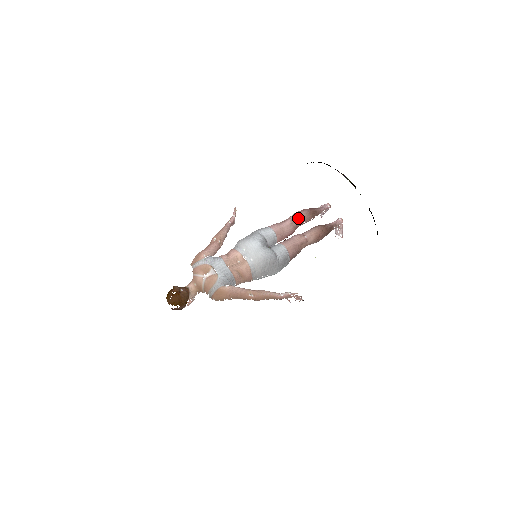
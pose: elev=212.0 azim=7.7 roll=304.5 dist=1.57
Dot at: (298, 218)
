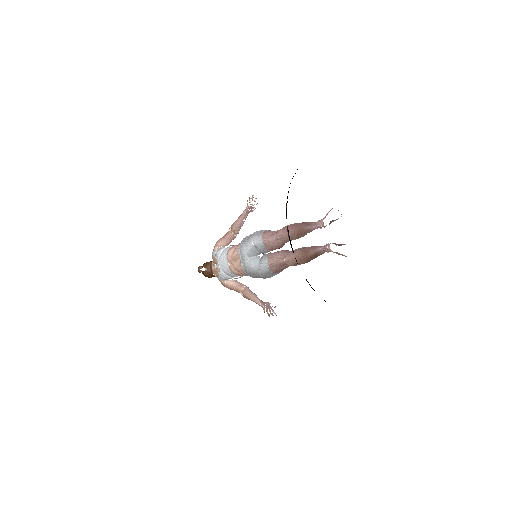
Dot at: (282, 237)
